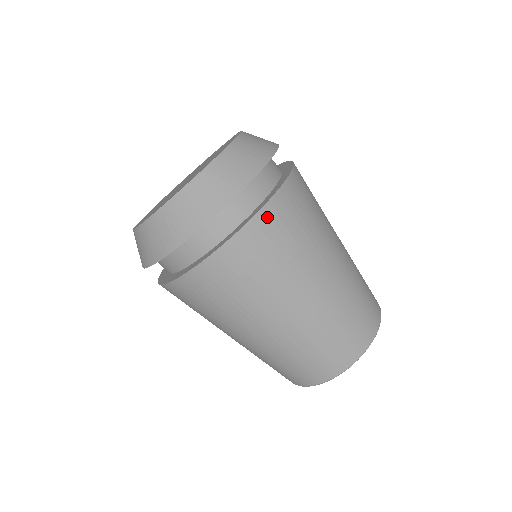
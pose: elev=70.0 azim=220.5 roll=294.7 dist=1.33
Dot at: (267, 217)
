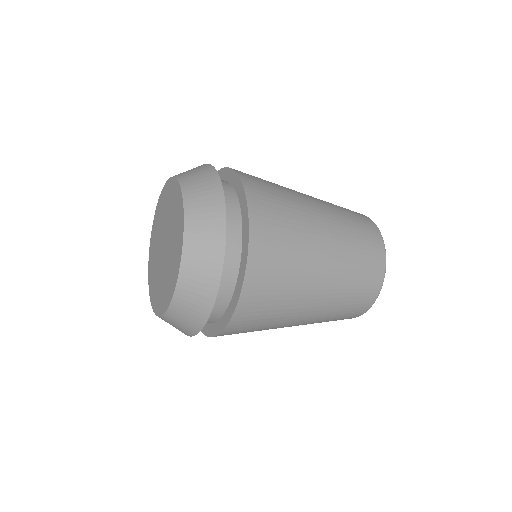
Dot at: (256, 254)
